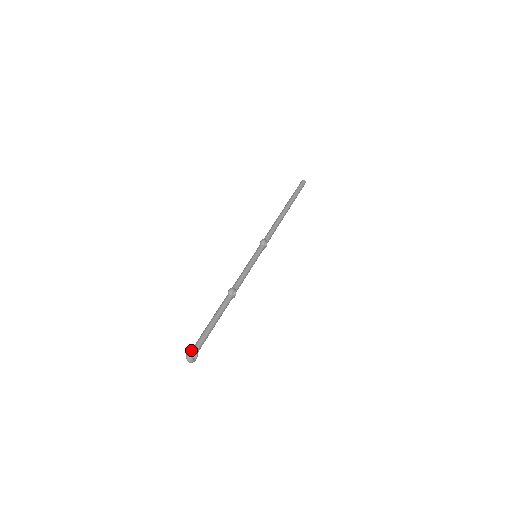
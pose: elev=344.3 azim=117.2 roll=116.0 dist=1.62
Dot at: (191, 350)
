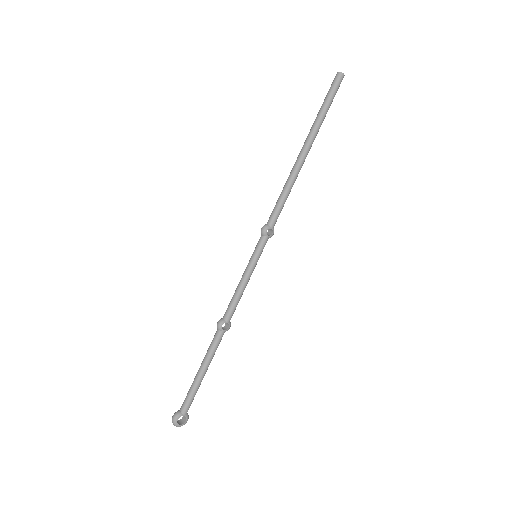
Dot at: (174, 417)
